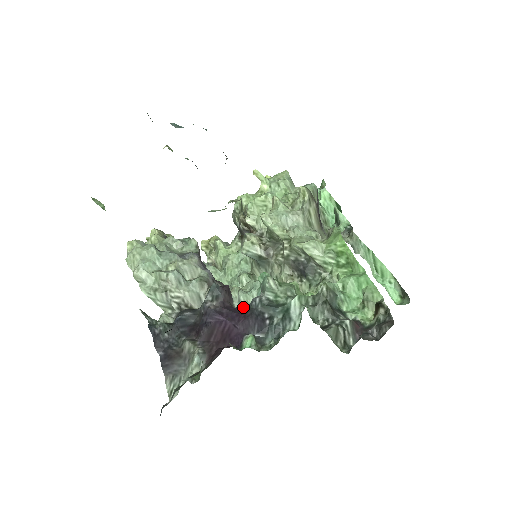
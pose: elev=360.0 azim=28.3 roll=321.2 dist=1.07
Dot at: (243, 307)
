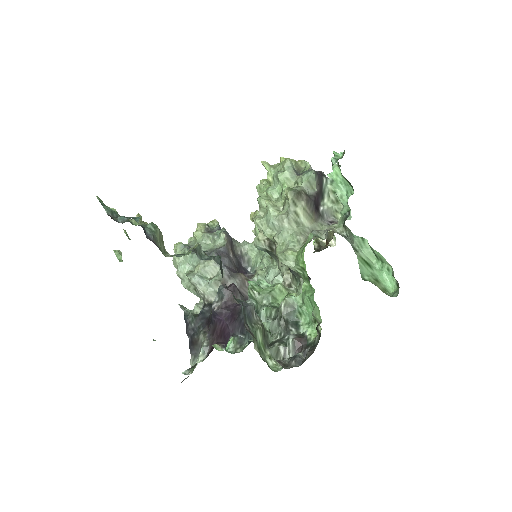
Dot at: (239, 307)
